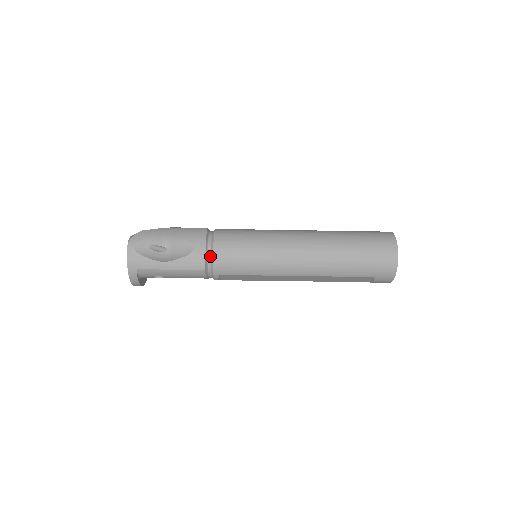
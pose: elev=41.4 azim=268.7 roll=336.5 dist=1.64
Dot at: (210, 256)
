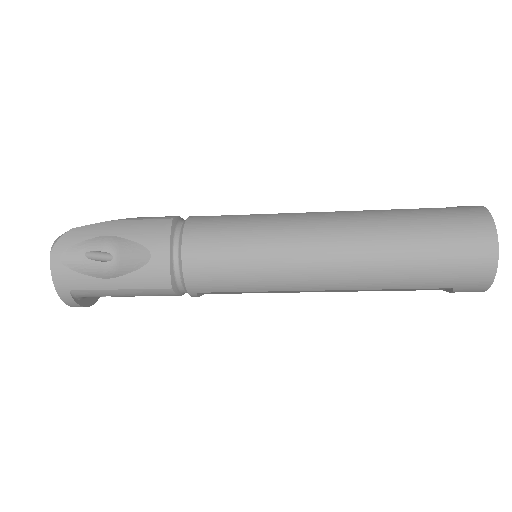
Dot at: (178, 266)
